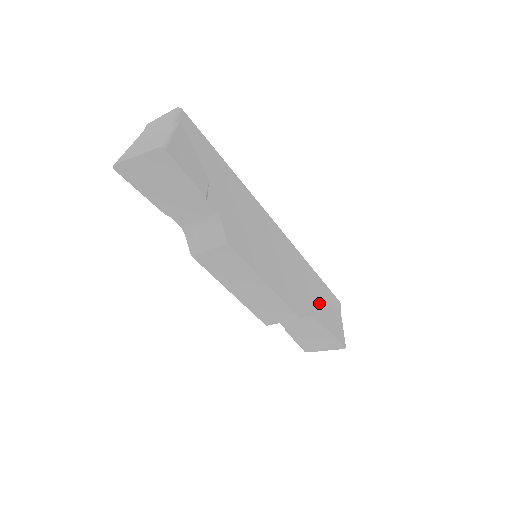
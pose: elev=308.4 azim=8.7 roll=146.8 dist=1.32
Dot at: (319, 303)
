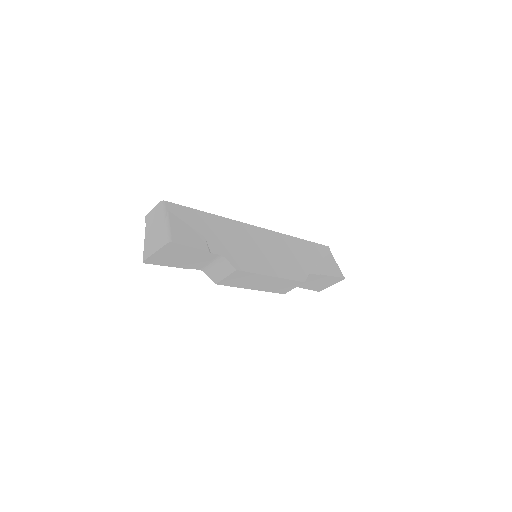
Dot at: (313, 260)
